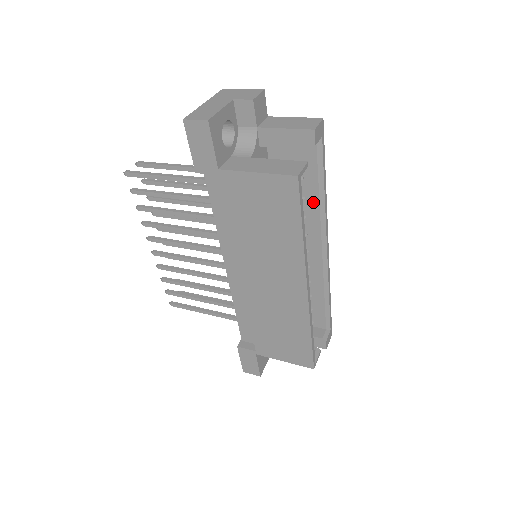
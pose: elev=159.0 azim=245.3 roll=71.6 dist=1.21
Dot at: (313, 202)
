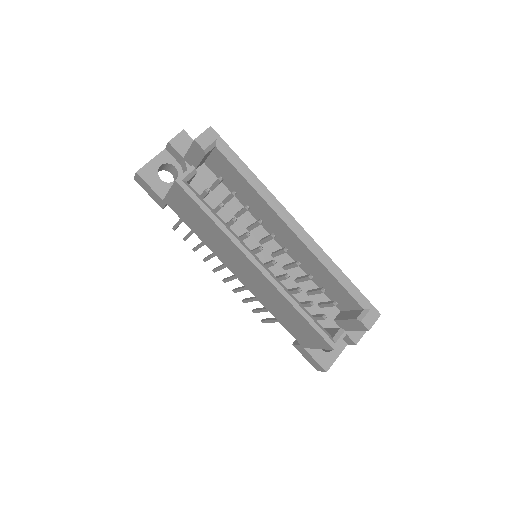
Dot at: (253, 192)
